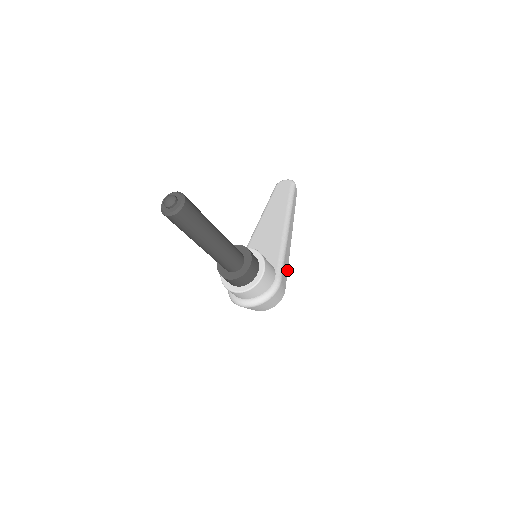
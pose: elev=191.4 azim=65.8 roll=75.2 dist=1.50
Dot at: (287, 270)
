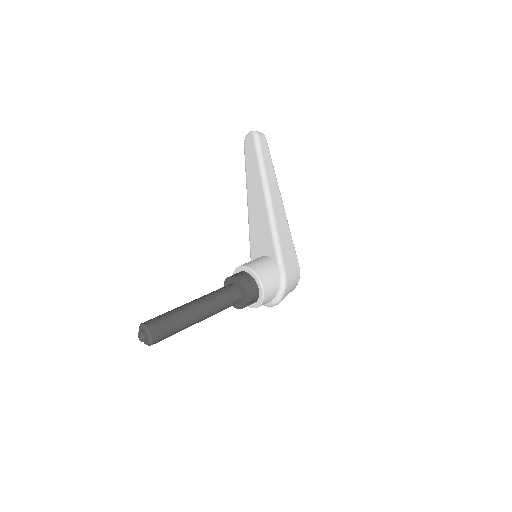
Dot at: (292, 243)
